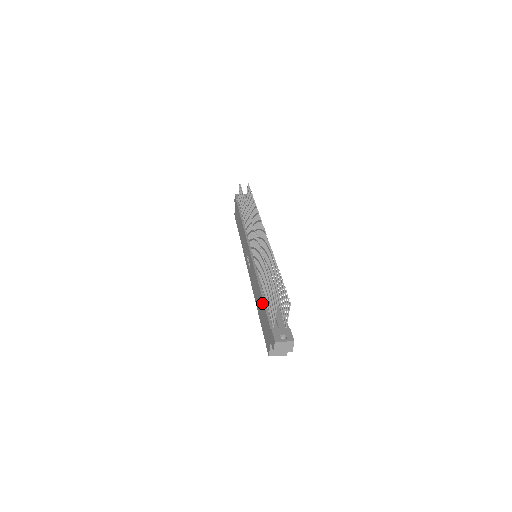
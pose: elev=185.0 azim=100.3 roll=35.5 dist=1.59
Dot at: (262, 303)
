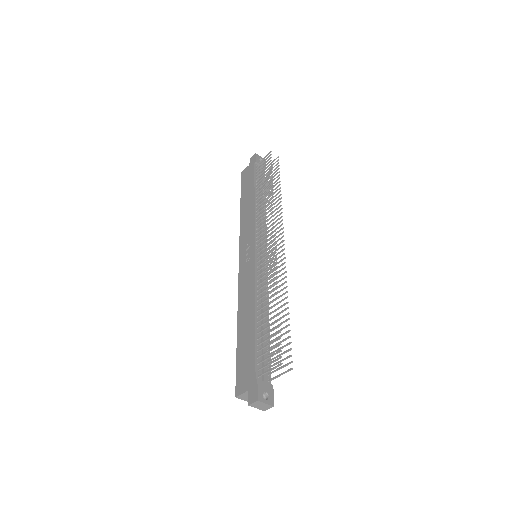
Dot at: (252, 333)
